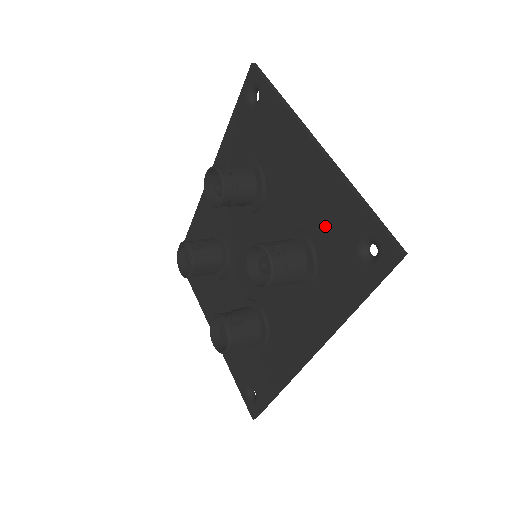
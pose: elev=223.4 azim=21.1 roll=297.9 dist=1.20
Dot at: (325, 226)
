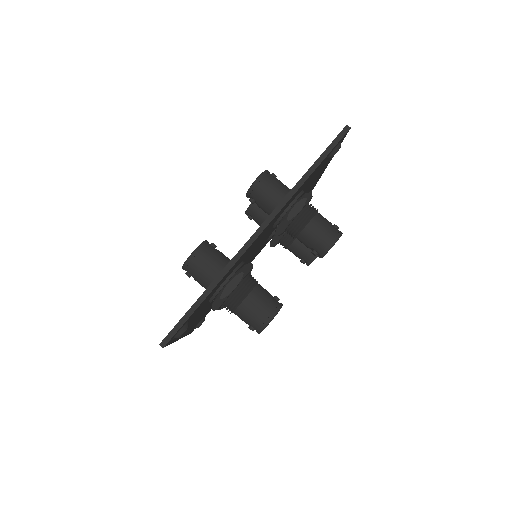
Dot at: occluded
